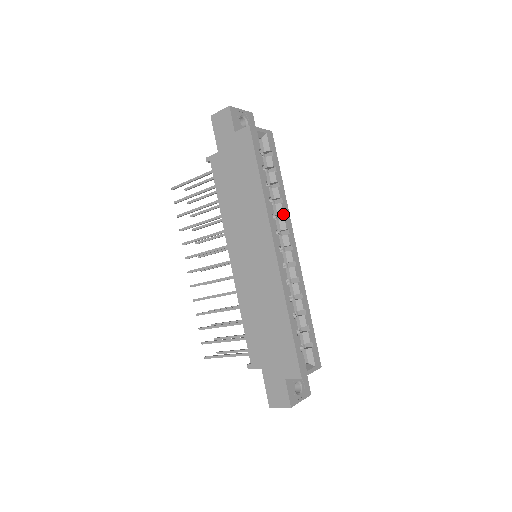
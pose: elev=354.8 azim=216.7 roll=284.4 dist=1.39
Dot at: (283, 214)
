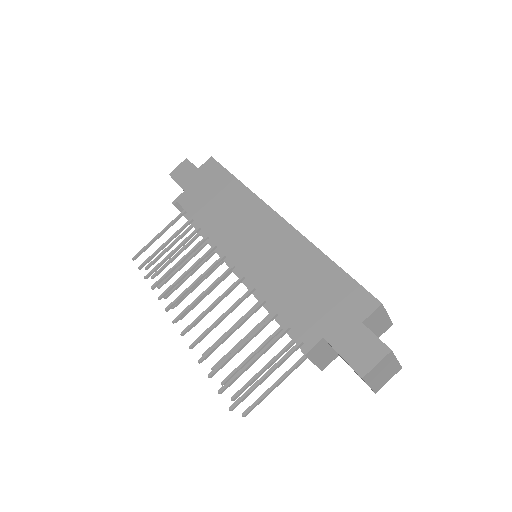
Dot at: occluded
